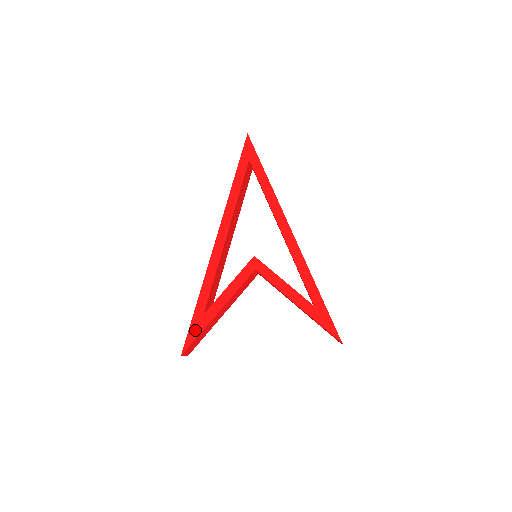
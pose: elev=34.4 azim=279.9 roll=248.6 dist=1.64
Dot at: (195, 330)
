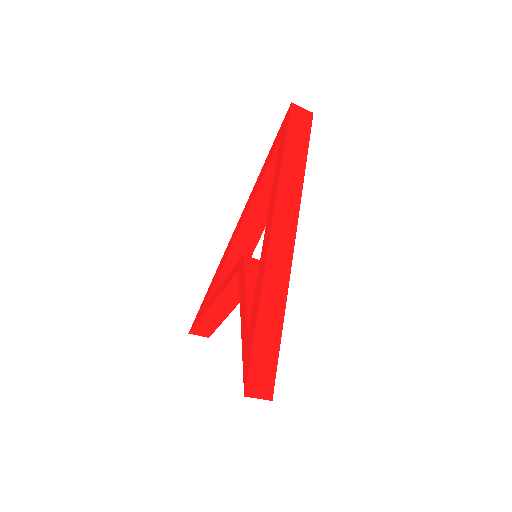
Dot at: (199, 314)
